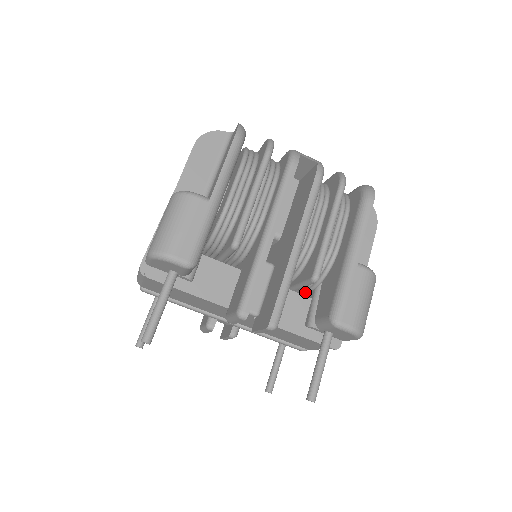
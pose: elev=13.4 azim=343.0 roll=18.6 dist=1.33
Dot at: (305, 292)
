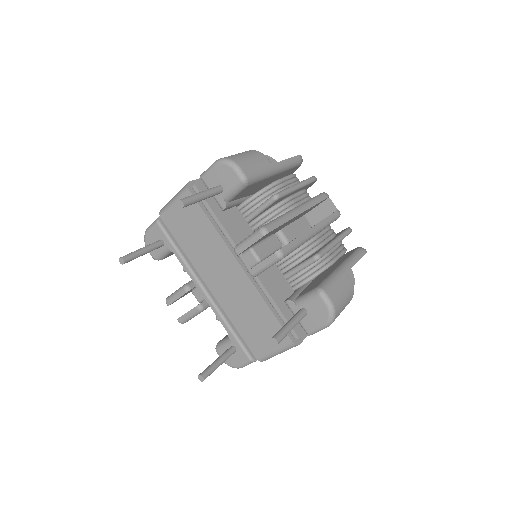
Dot at: occluded
